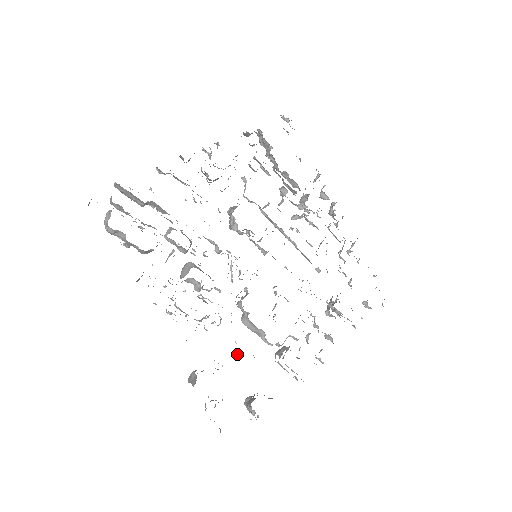
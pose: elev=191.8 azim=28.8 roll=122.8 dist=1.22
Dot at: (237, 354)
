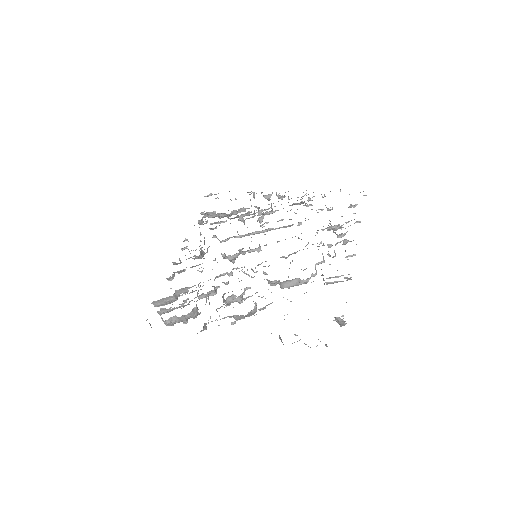
Dot at: occluded
